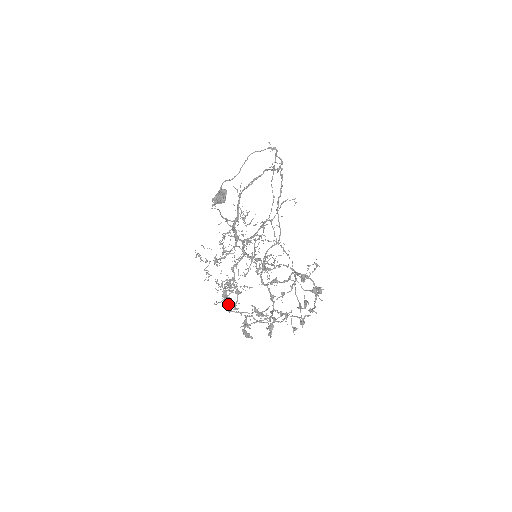
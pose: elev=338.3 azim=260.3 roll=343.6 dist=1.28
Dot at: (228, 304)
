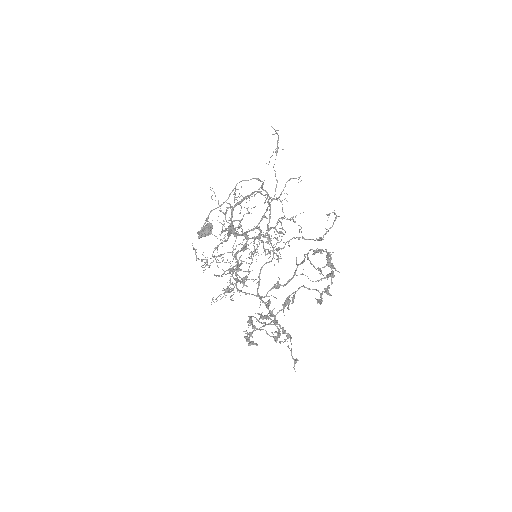
Dot at: (237, 278)
